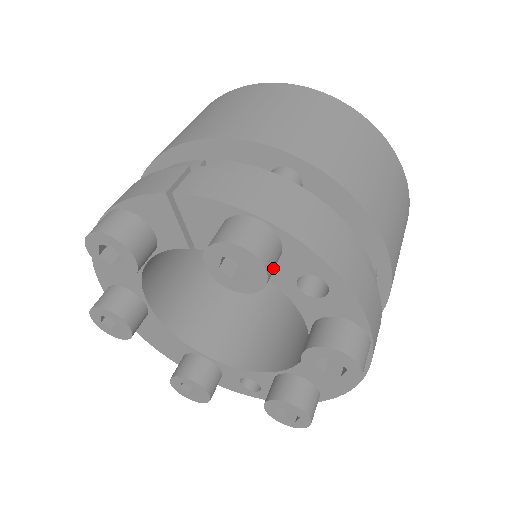
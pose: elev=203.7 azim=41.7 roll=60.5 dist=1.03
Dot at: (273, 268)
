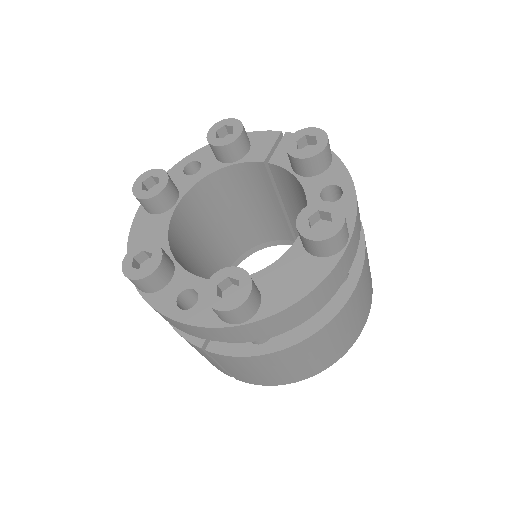
Dot at: (325, 157)
